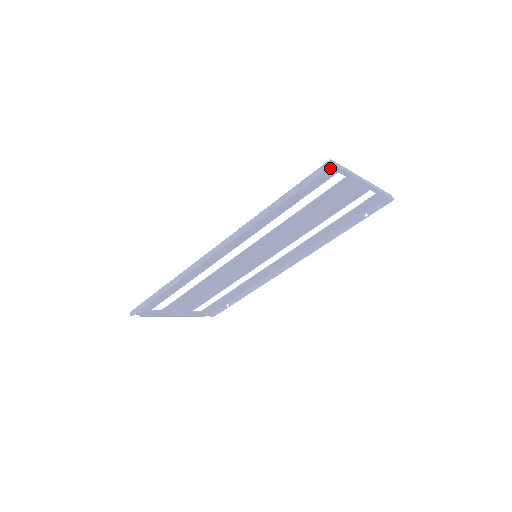
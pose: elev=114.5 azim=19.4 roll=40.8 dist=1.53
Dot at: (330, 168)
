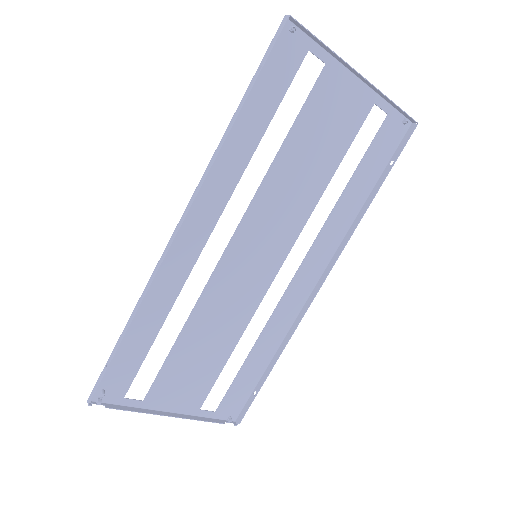
Dot at: (292, 38)
